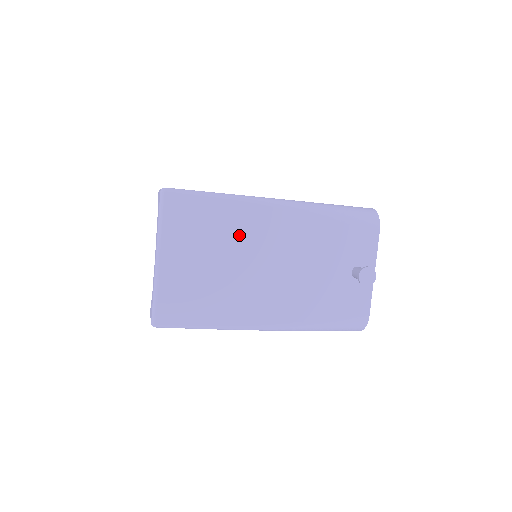
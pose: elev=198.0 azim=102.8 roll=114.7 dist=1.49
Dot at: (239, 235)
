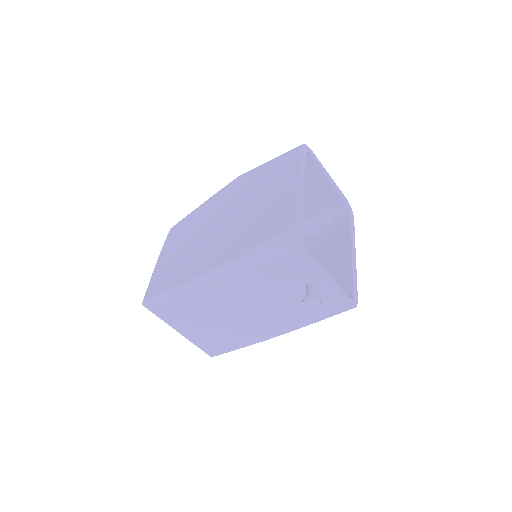
Dot at: (207, 305)
